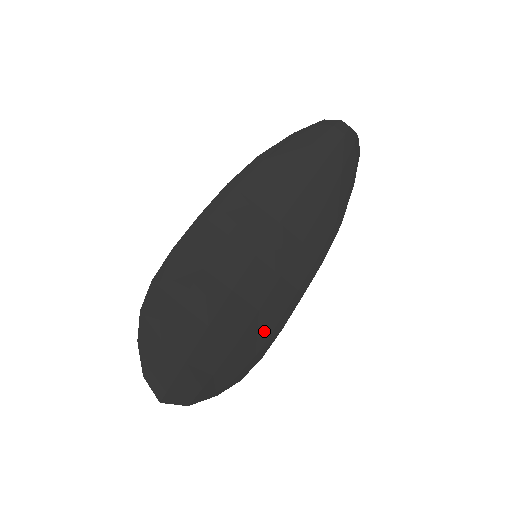
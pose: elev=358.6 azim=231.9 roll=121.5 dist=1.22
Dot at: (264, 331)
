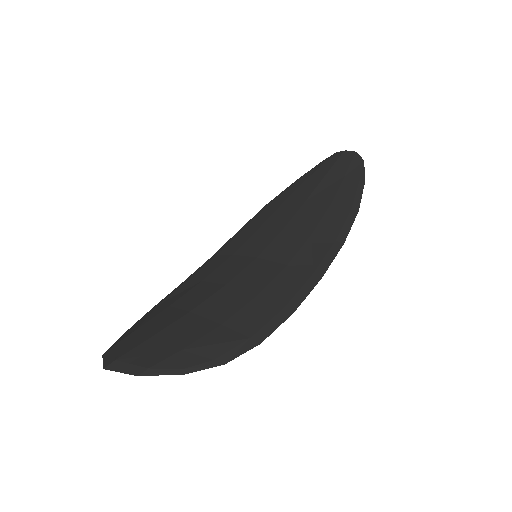
Dot at: (265, 314)
